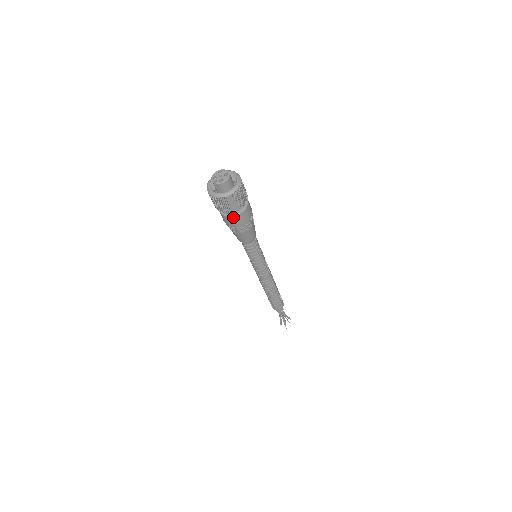
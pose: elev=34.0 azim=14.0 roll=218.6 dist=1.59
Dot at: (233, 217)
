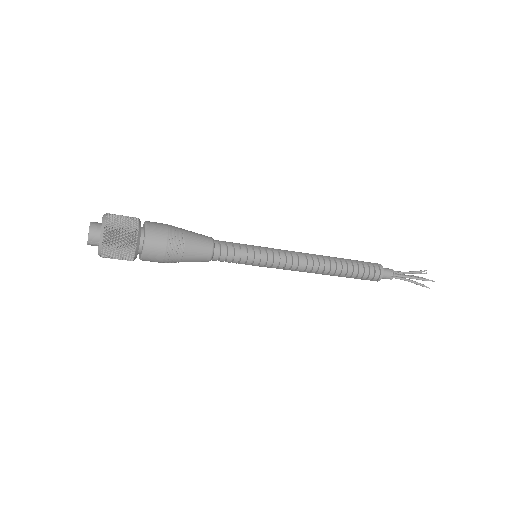
Dot at: (147, 245)
